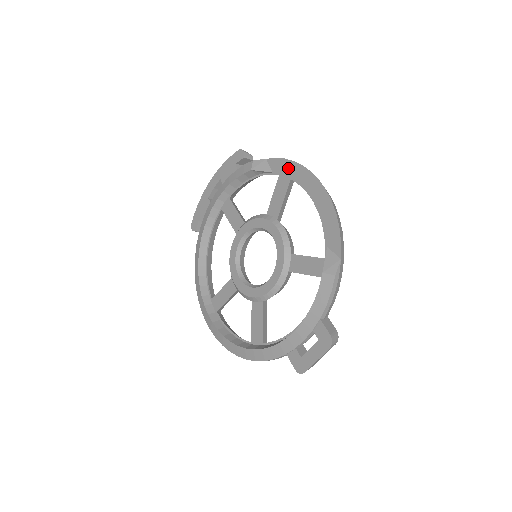
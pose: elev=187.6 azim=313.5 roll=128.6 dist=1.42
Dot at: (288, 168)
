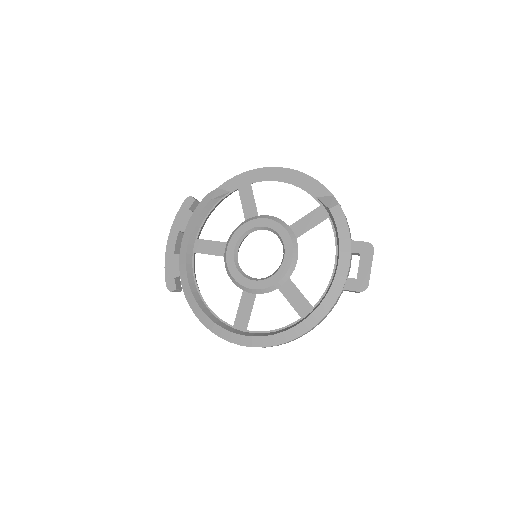
Dot at: (243, 179)
